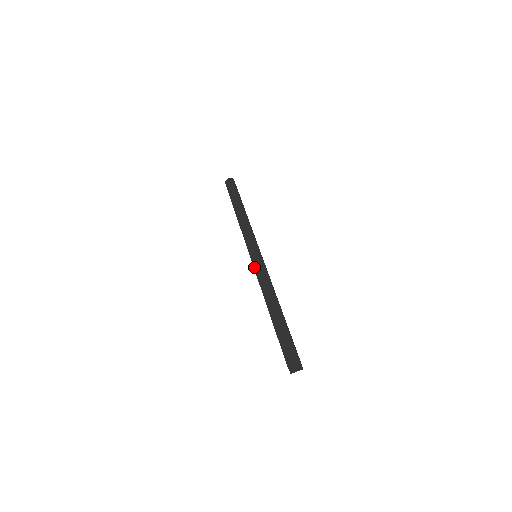
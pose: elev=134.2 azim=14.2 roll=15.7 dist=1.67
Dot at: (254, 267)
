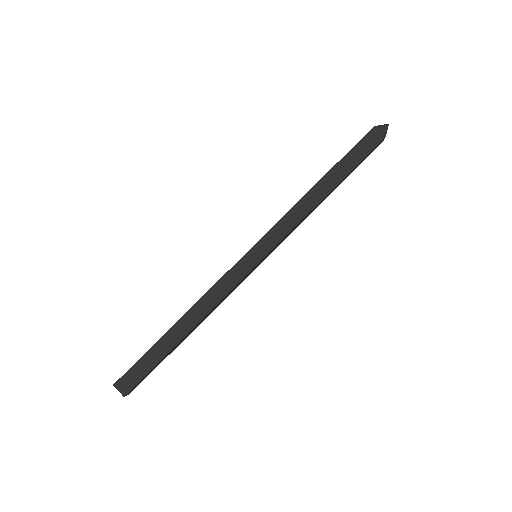
Dot at: (232, 268)
